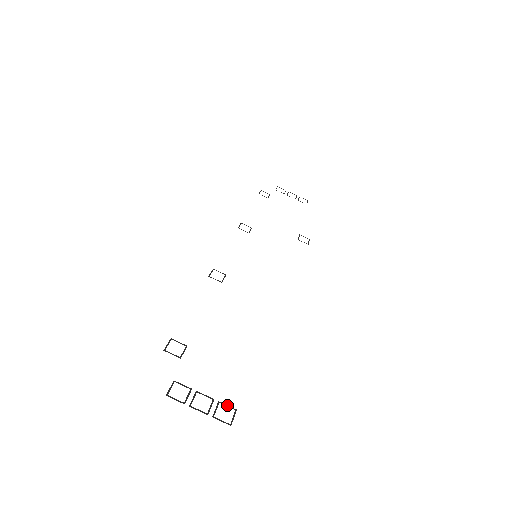
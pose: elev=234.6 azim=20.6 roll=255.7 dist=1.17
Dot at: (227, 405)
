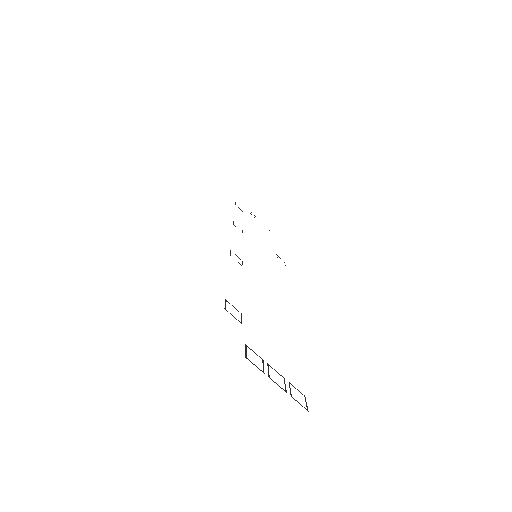
Dot at: occluded
